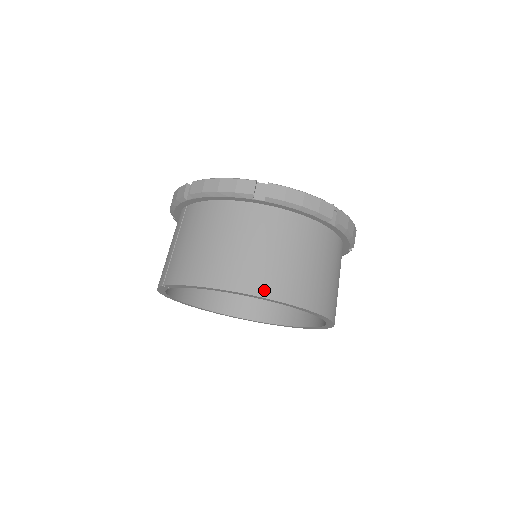
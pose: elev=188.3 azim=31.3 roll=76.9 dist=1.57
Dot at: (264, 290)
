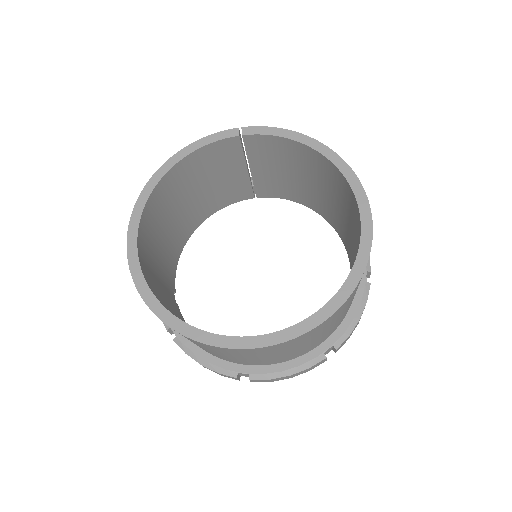
Dot at: occluded
